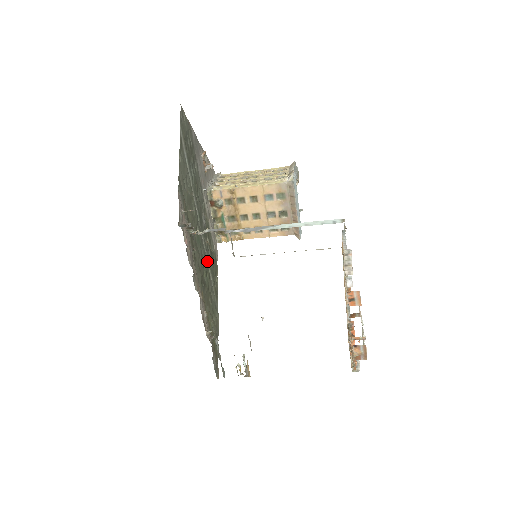
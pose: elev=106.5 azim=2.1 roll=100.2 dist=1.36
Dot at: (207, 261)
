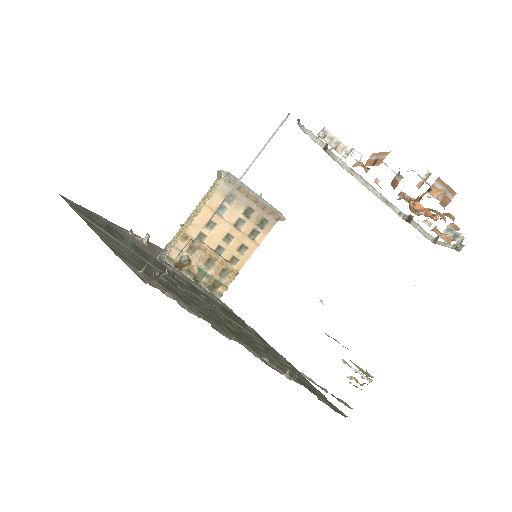
Dot at: (220, 314)
